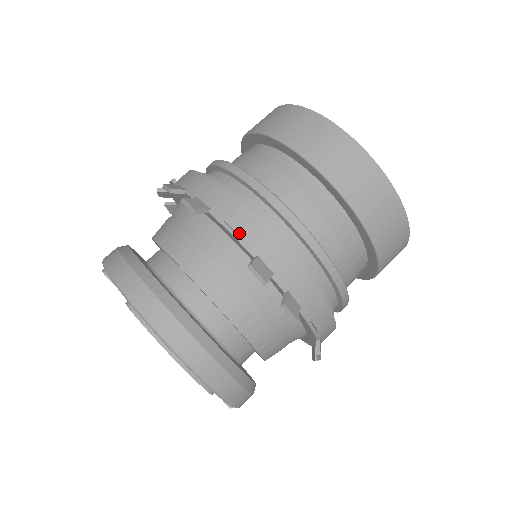
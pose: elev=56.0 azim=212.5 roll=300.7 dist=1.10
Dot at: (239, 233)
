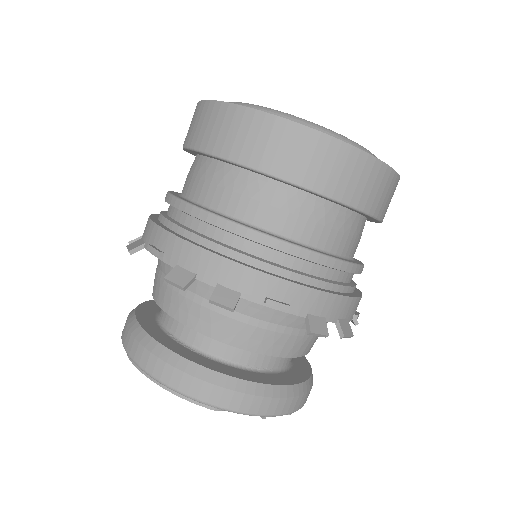
Dot at: (156, 253)
